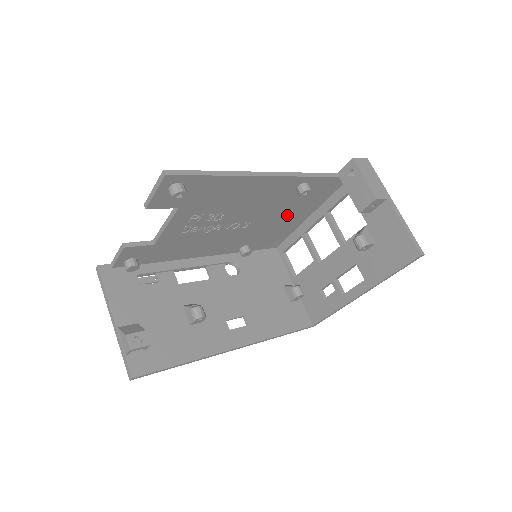
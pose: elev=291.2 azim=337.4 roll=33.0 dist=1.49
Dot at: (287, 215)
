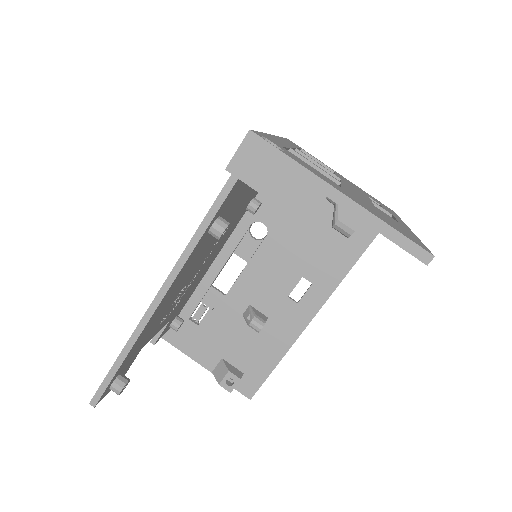
Dot at: (246, 192)
